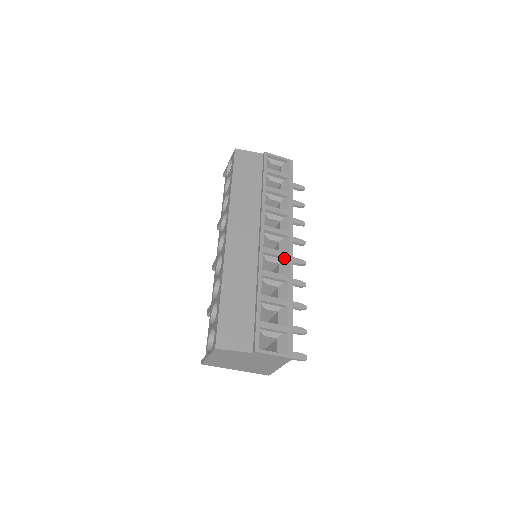
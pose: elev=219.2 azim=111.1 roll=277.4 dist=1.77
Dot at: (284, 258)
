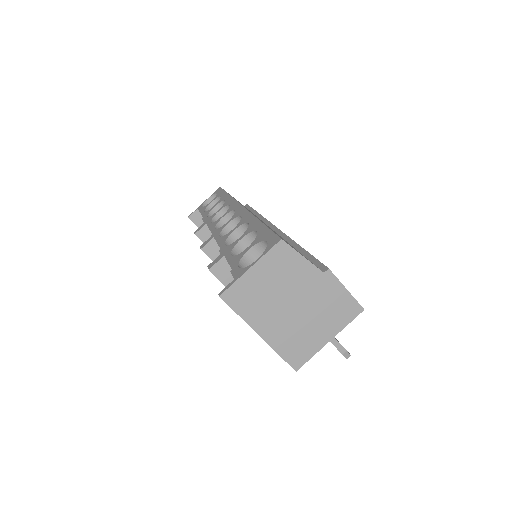
Dot at: occluded
